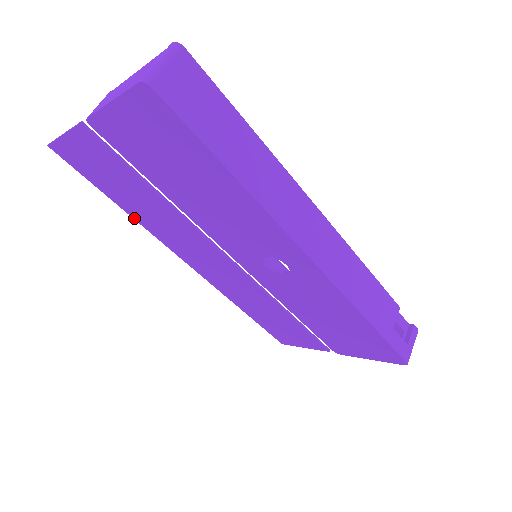
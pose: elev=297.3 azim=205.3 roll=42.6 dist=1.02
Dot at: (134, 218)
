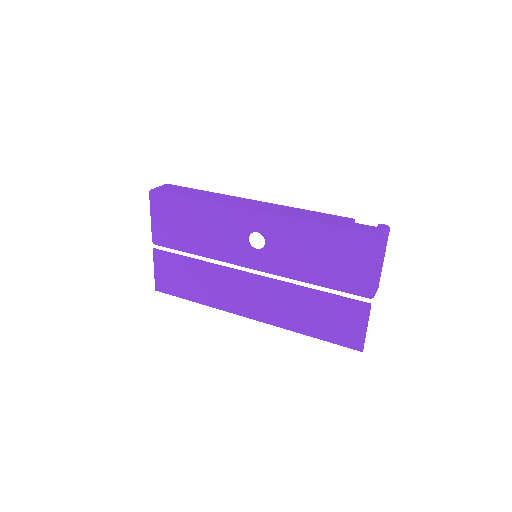
Dot at: (206, 305)
